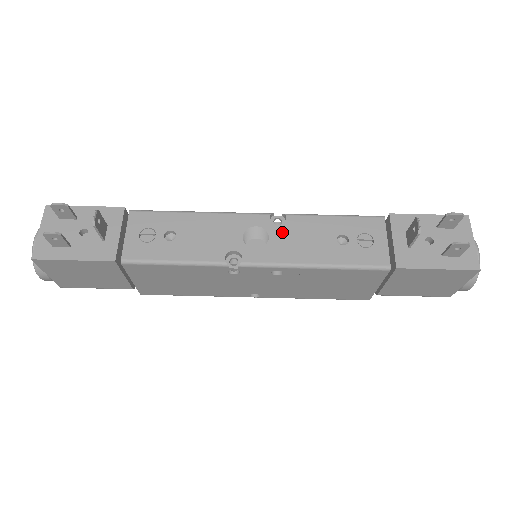
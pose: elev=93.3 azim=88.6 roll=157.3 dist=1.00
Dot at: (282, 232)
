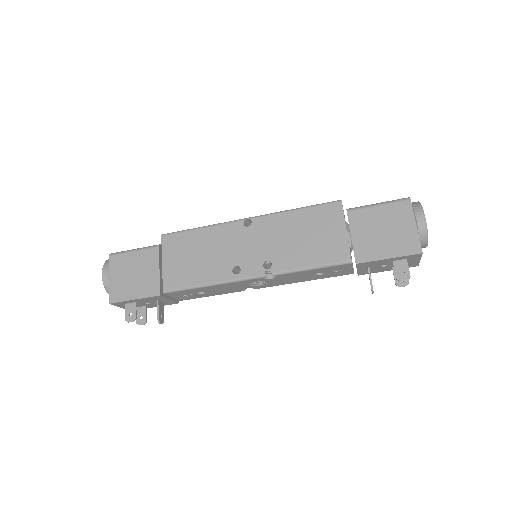
Dot at: (275, 280)
